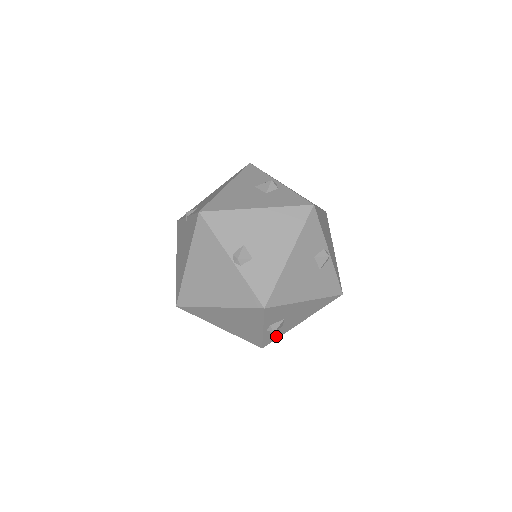
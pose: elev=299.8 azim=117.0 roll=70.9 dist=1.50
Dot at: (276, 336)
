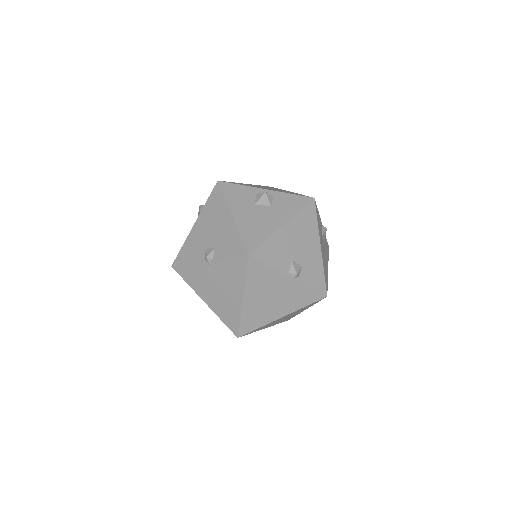
Dot at: occluded
